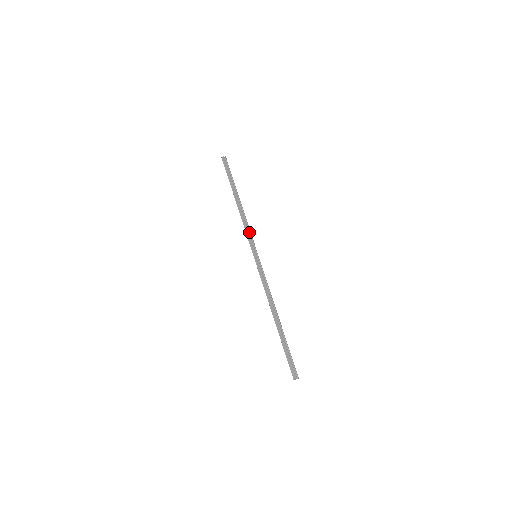
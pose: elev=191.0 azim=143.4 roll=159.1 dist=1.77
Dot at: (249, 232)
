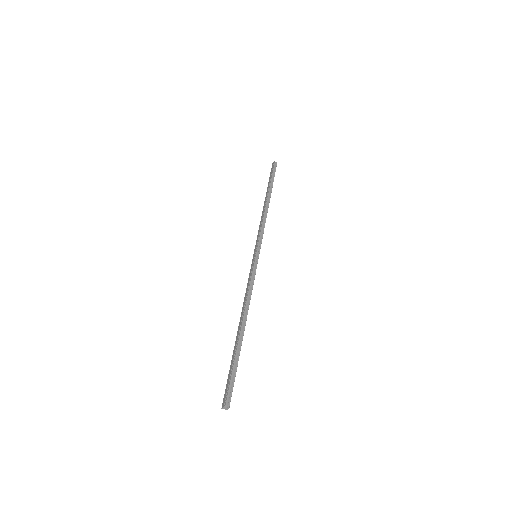
Dot at: (261, 231)
